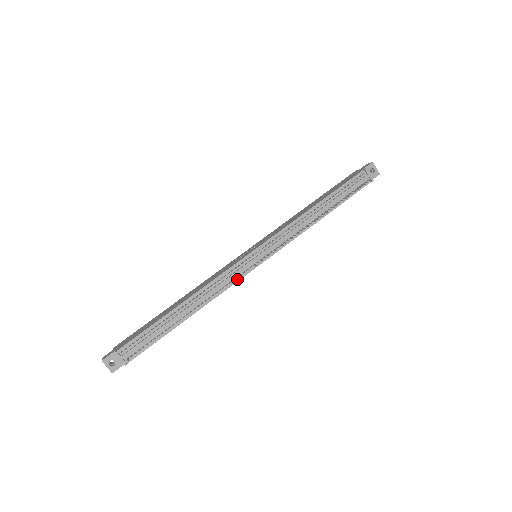
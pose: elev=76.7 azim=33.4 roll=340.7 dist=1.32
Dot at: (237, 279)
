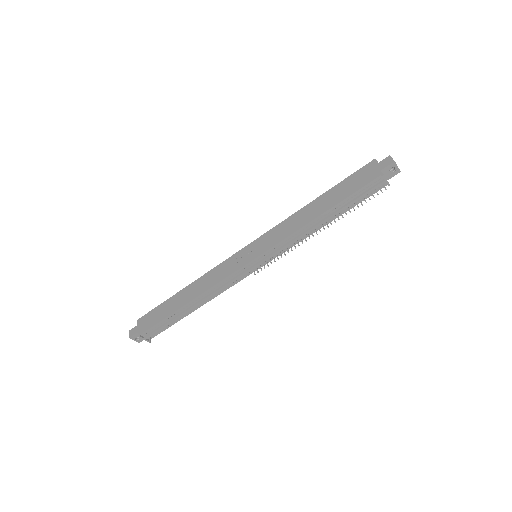
Dot at: (237, 281)
